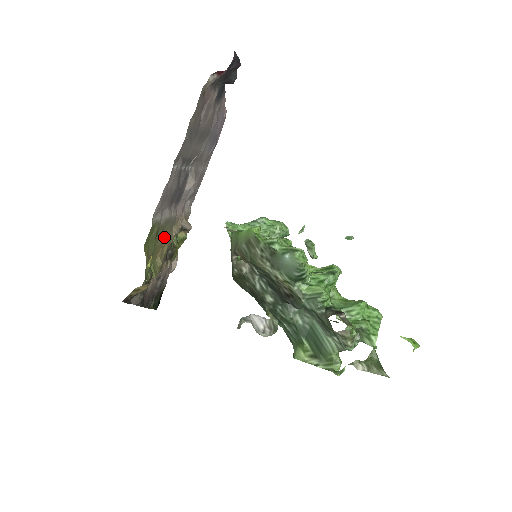
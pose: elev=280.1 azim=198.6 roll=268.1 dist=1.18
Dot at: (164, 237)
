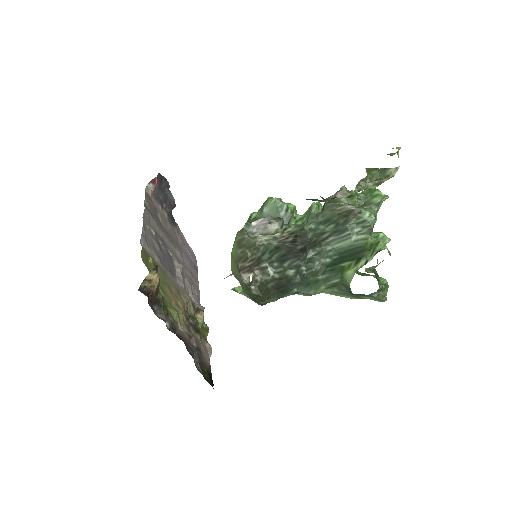
Dot at: (171, 290)
